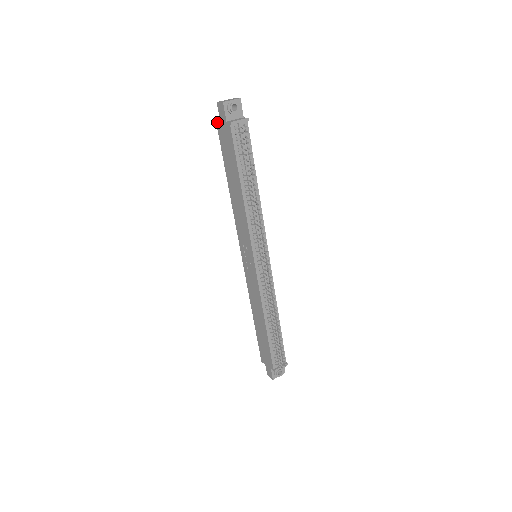
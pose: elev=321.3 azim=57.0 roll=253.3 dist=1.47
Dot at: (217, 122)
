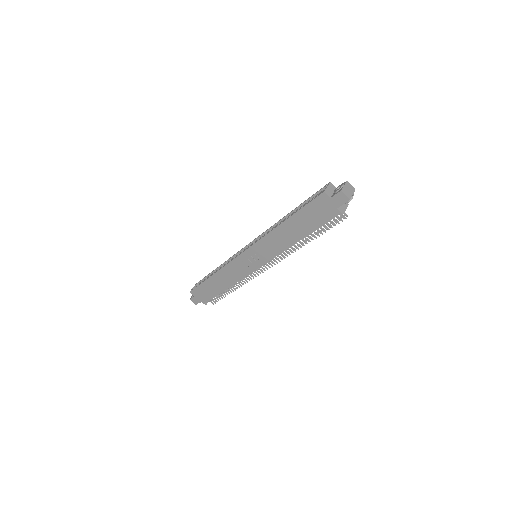
Dot at: (323, 195)
